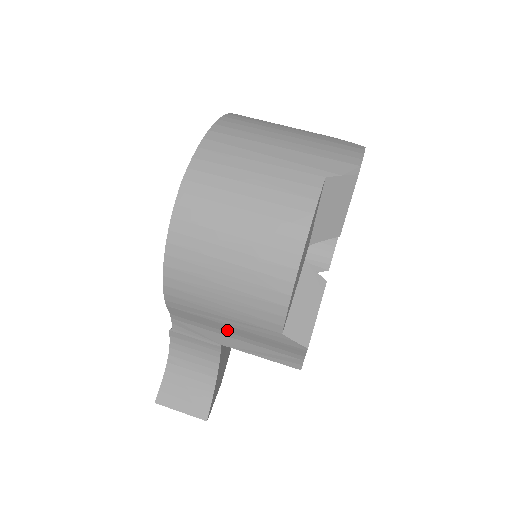
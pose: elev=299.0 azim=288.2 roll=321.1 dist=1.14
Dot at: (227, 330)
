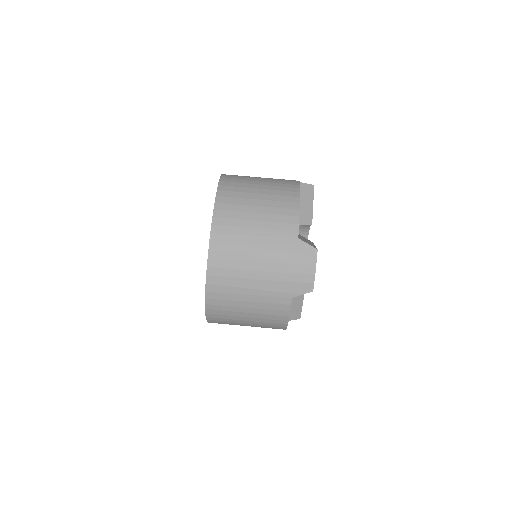
Dot at: occluded
